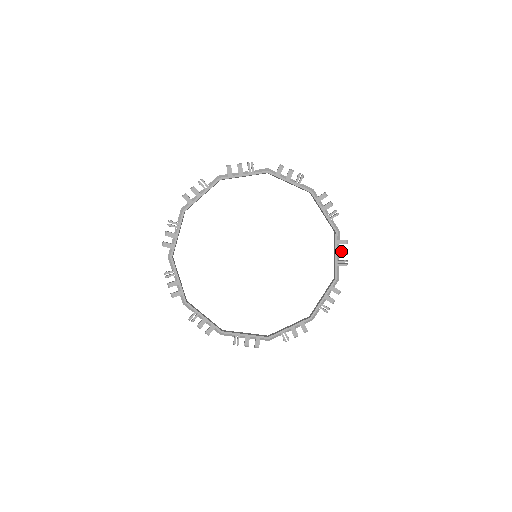
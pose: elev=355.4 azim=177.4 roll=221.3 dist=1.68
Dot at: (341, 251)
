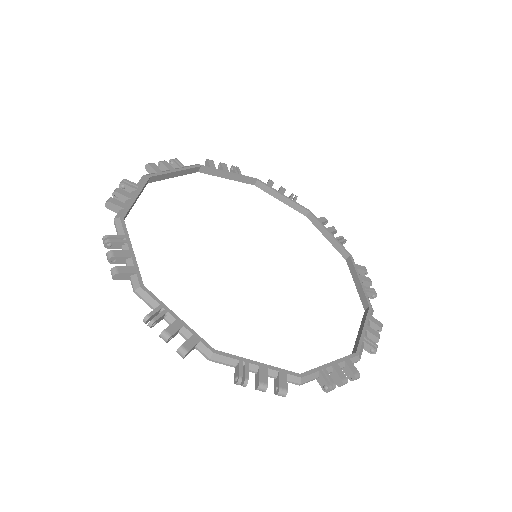
Dot at: (341, 370)
